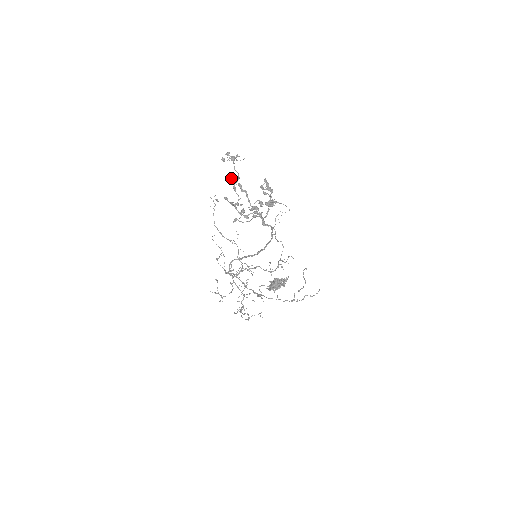
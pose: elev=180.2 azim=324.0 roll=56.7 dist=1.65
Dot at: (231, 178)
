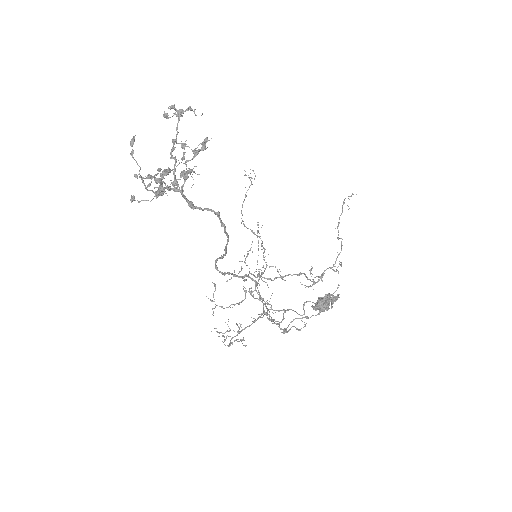
Dot at: (173, 141)
